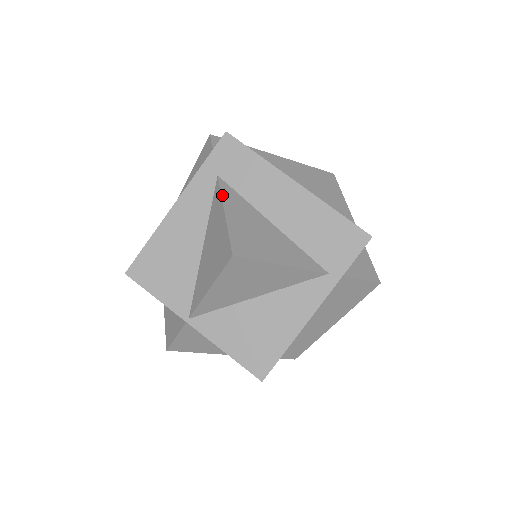
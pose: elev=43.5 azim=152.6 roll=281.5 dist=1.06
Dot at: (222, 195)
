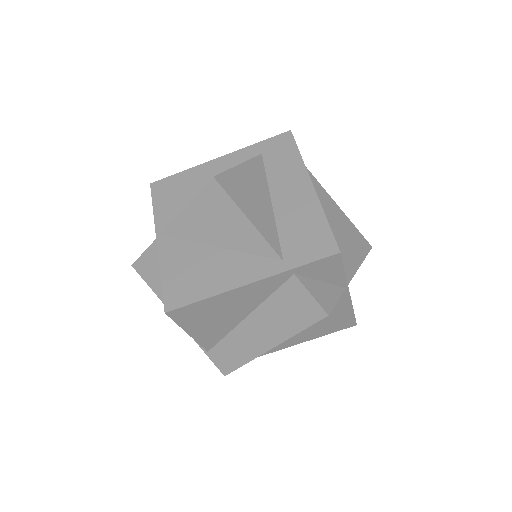
Dot at: (251, 160)
